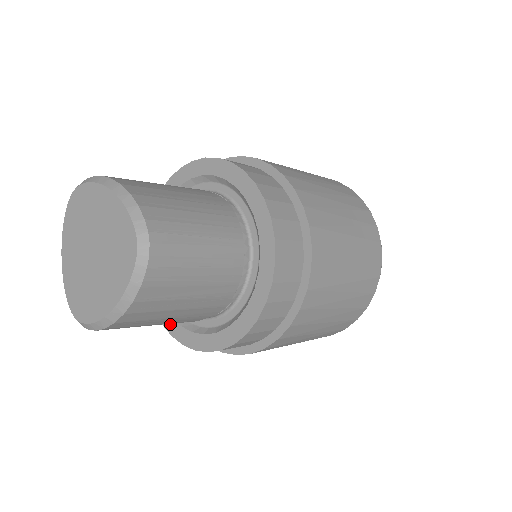
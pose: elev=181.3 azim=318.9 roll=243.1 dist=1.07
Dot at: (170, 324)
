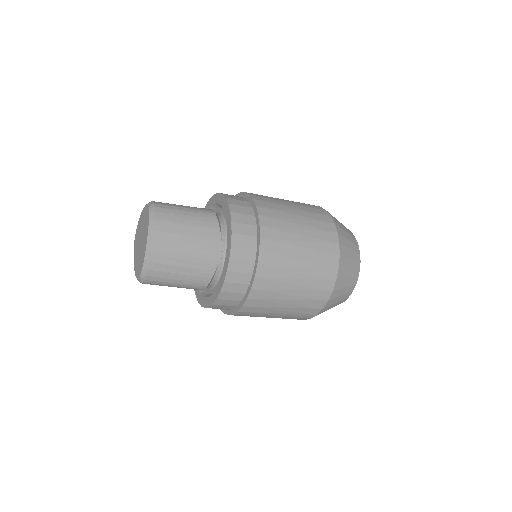
Dot at: (210, 300)
